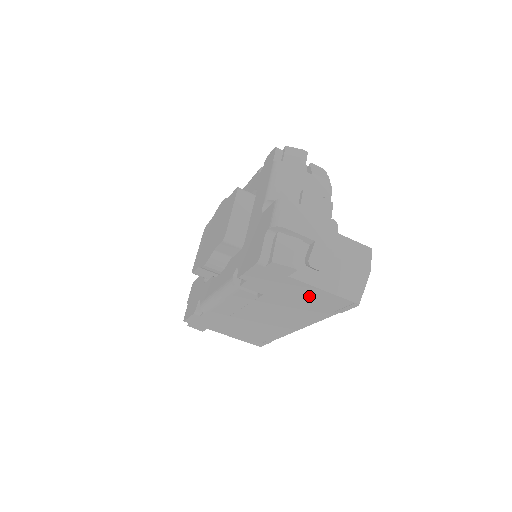
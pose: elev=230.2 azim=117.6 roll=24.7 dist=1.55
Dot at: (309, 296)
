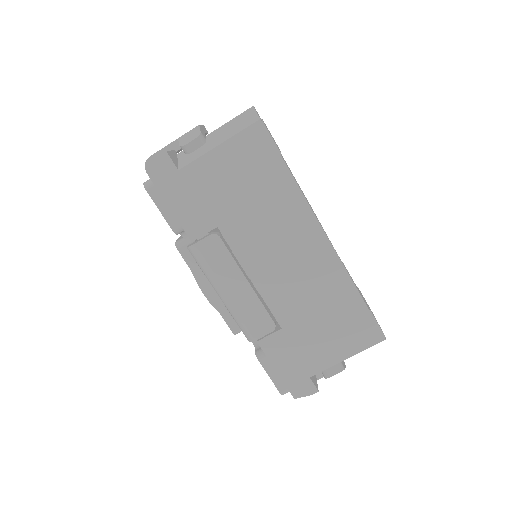
Dot at: (230, 172)
